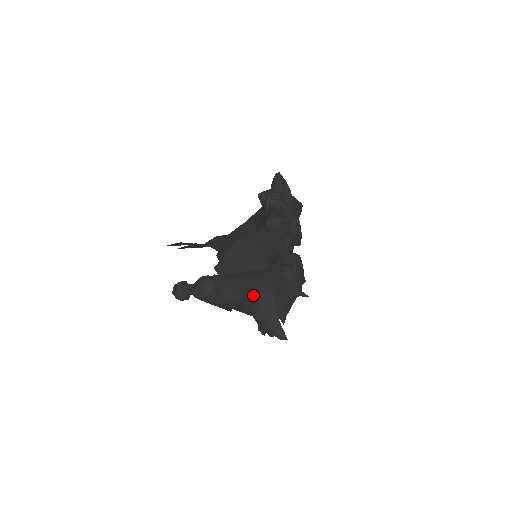
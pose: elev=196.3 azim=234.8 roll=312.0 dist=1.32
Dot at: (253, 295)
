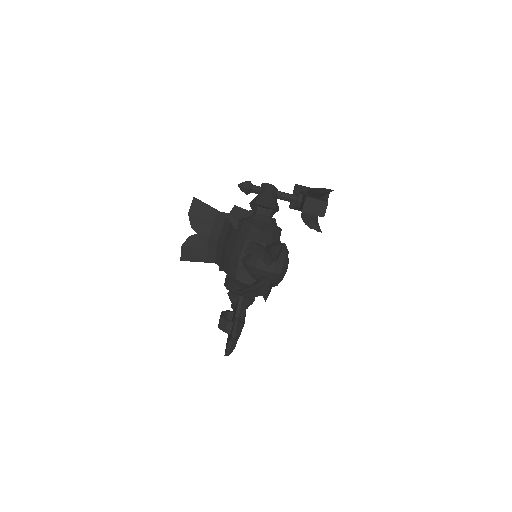
Dot at: occluded
